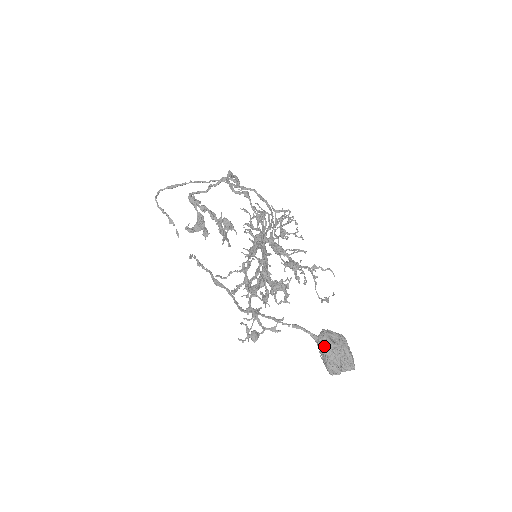
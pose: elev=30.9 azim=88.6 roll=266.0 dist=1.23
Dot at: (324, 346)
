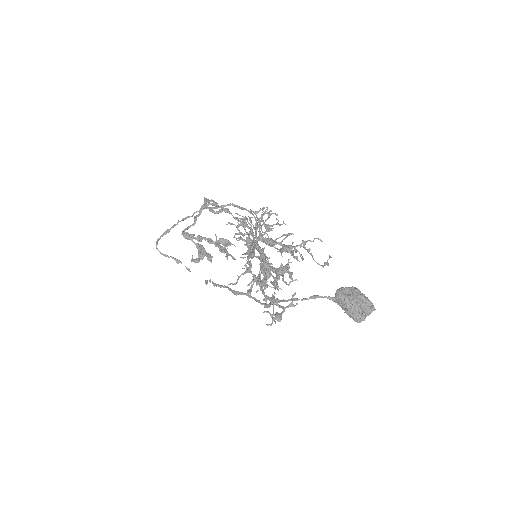
Dot at: (342, 302)
